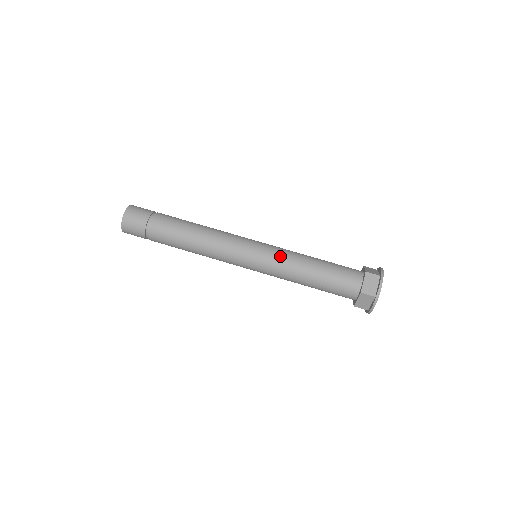
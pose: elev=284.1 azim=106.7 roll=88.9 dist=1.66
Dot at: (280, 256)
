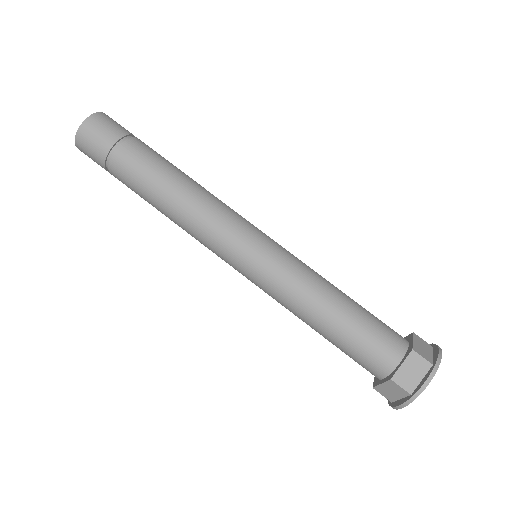
Dot at: (289, 273)
